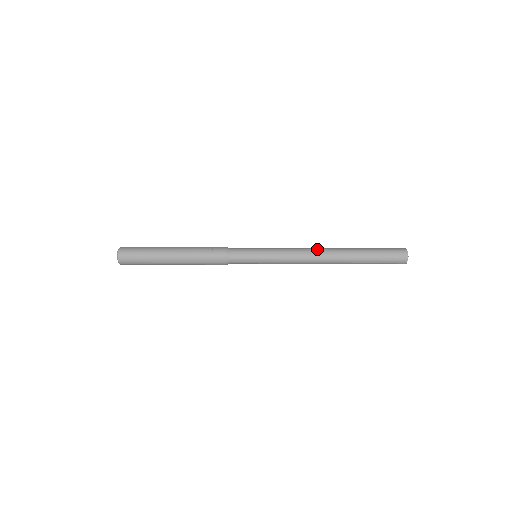
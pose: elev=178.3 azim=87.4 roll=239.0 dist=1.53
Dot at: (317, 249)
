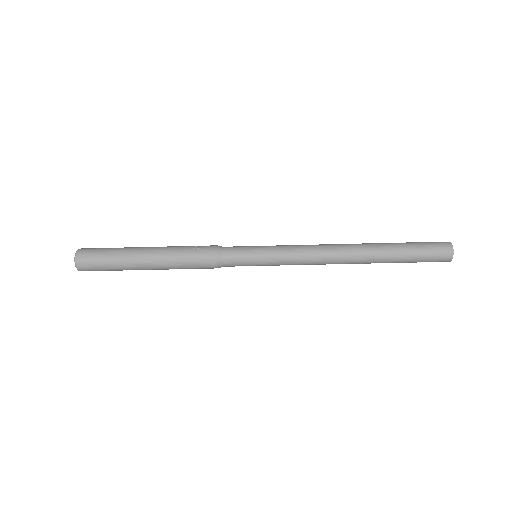
Dot at: (334, 244)
